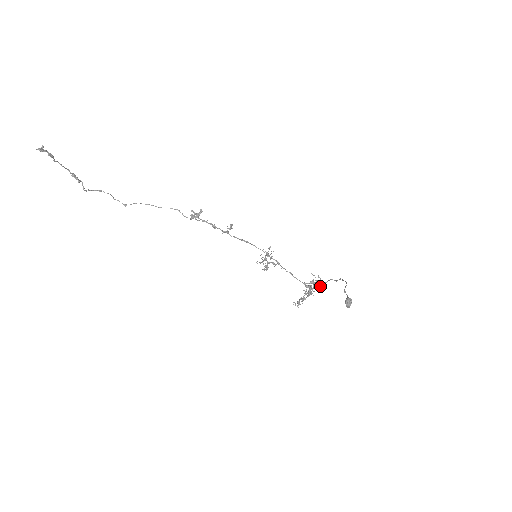
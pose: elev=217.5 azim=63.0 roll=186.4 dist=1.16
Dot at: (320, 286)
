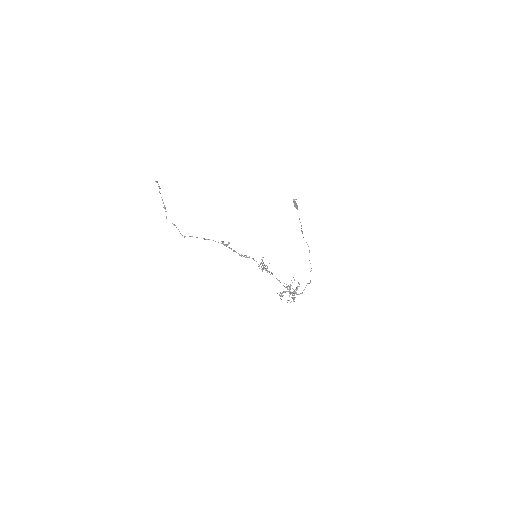
Dot at: (300, 293)
